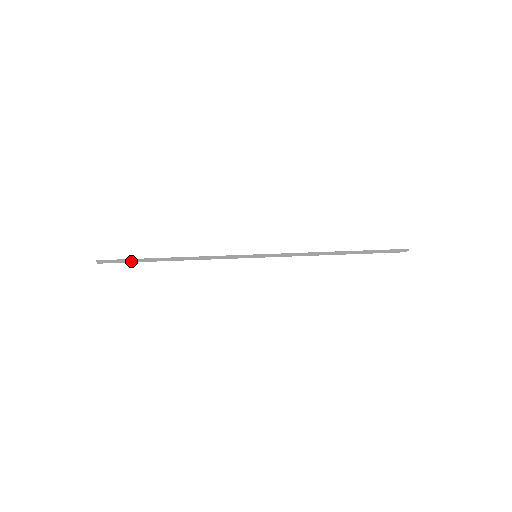
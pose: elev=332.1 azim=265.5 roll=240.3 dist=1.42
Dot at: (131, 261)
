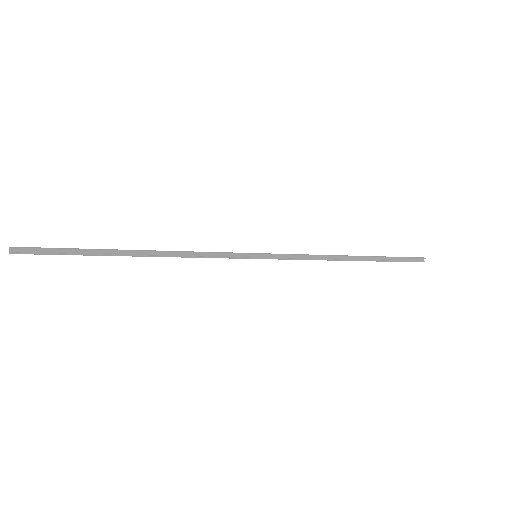
Dot at: (70, 254)
